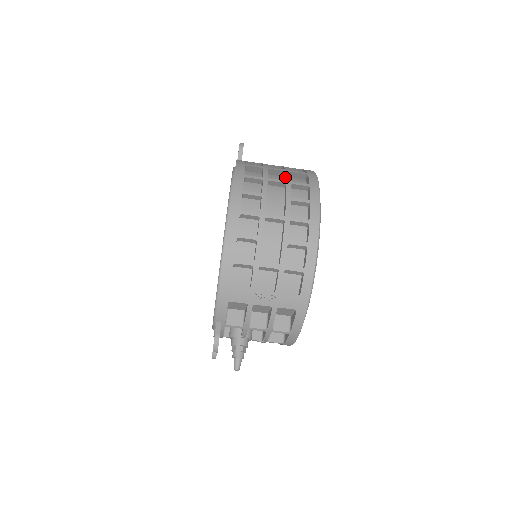
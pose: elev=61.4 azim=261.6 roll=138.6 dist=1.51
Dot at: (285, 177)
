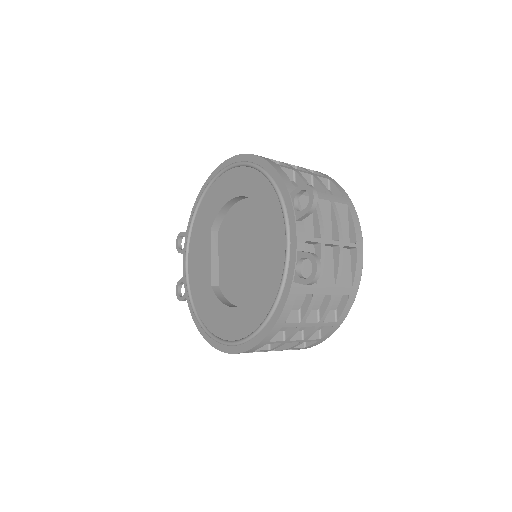
Dot at: (309, 331)
